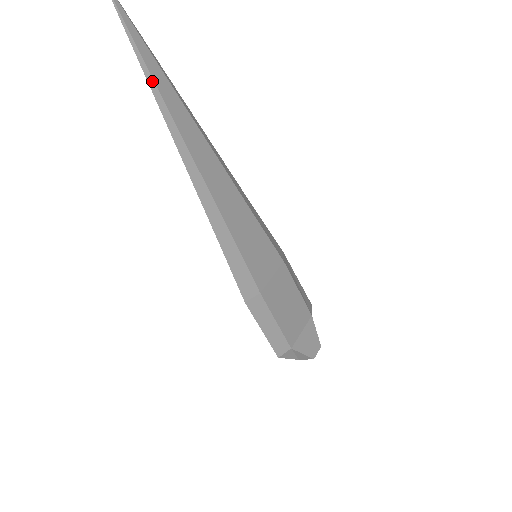
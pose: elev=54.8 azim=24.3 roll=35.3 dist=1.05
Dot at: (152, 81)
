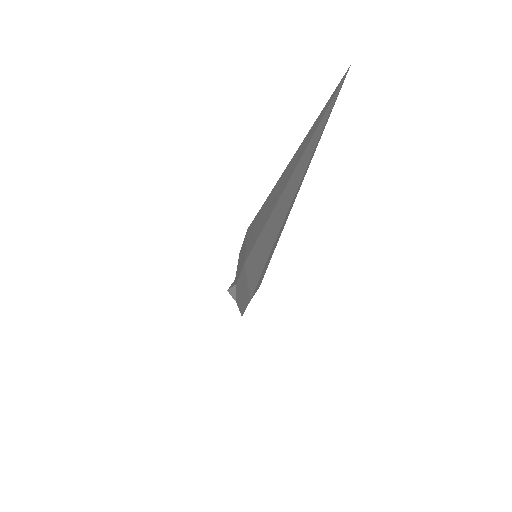
Dot at: (306, 170)
